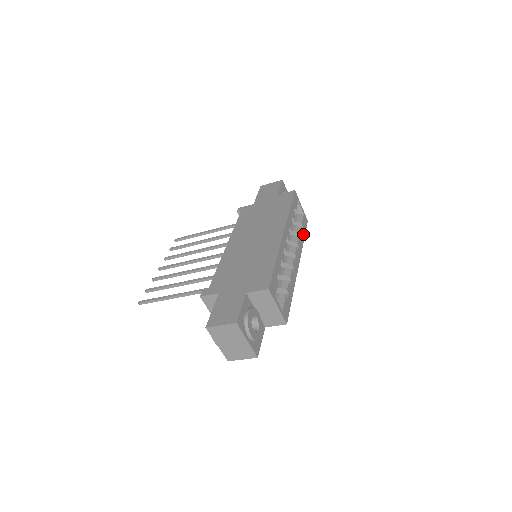
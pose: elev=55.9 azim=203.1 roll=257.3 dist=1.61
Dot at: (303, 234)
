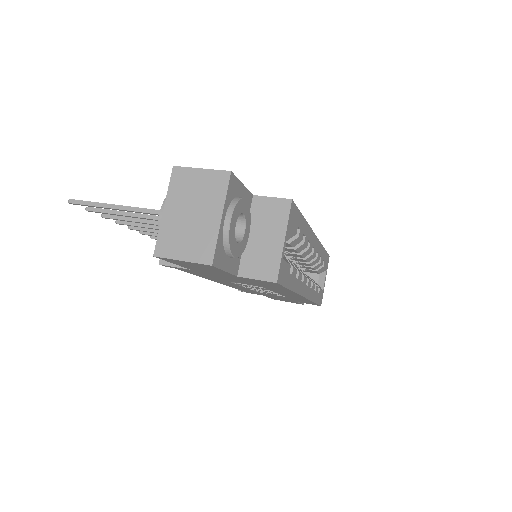
Dot at: (316, 298)
